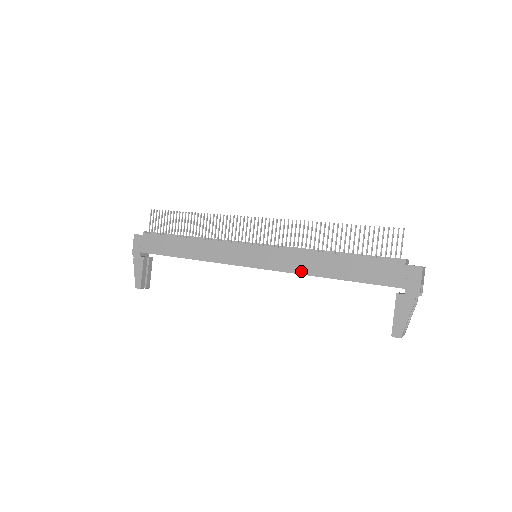
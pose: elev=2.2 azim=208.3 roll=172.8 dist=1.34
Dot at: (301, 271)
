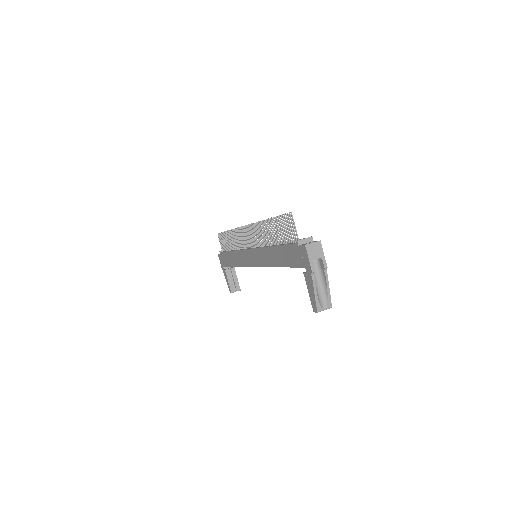
Dot at: (267, 264)
